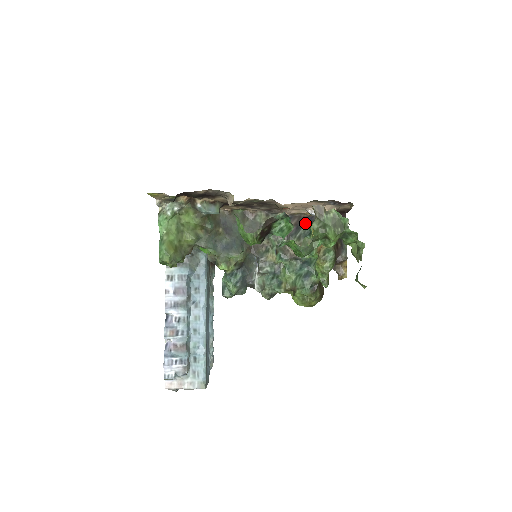
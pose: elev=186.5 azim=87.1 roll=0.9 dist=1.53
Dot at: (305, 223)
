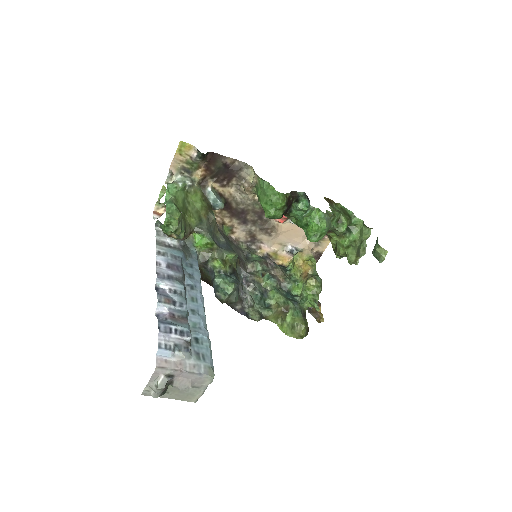
Dot at: occluded
